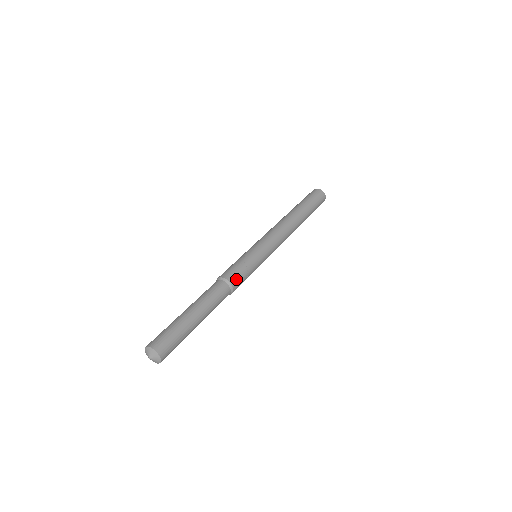
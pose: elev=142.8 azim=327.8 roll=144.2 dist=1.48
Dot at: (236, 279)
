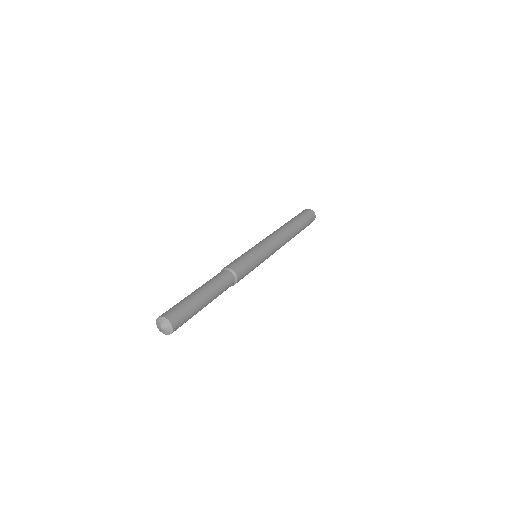
Dot at: (234, 265)
